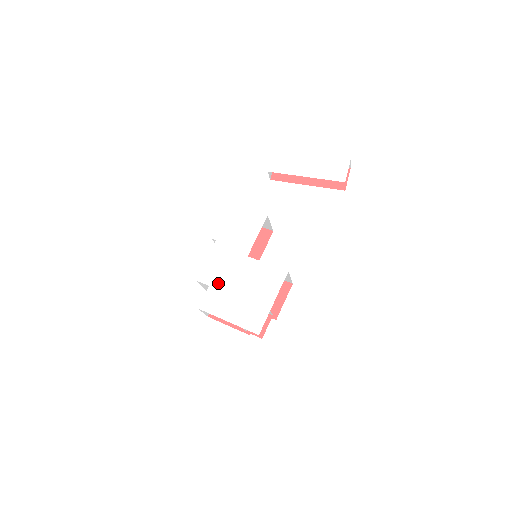
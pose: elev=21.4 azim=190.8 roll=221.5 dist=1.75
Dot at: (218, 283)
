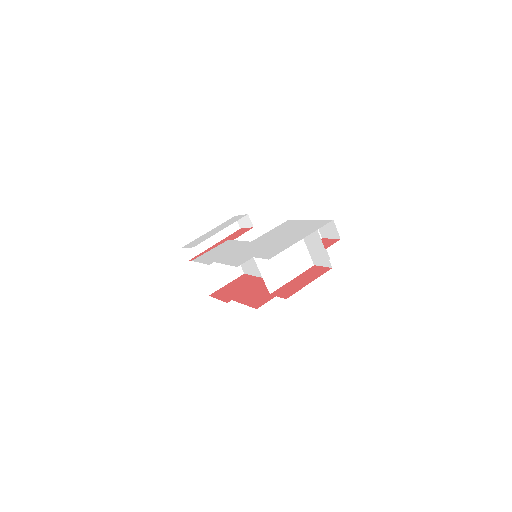
Dot at: (257, 252)
